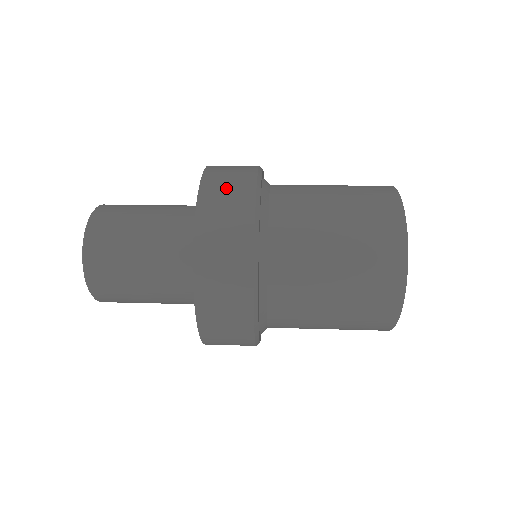
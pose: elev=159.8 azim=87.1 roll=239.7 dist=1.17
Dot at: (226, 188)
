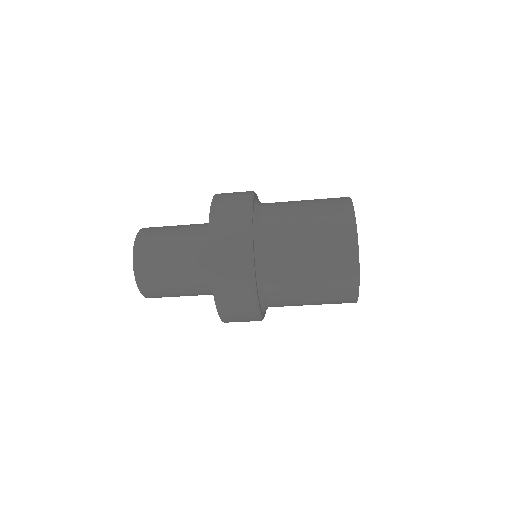
Dot at: occluded
